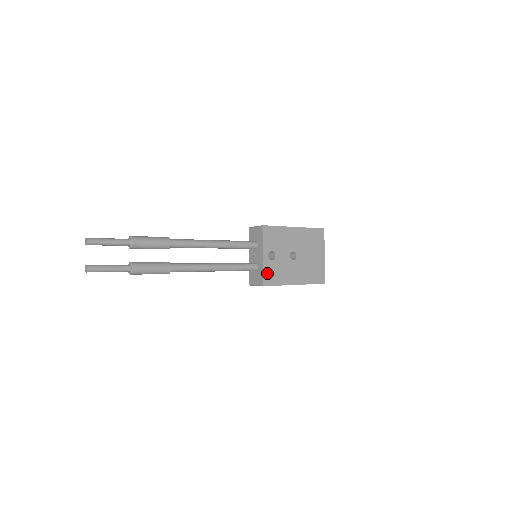
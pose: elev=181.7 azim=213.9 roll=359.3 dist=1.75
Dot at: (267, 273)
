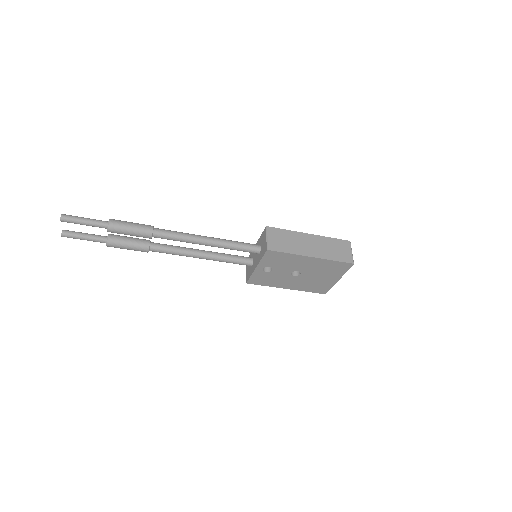
Dot at: (256, 277)
